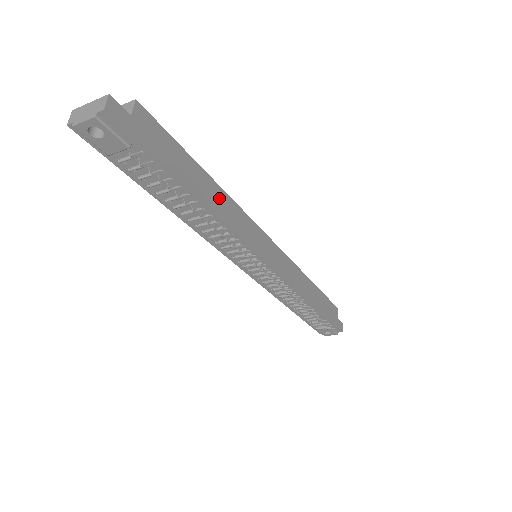
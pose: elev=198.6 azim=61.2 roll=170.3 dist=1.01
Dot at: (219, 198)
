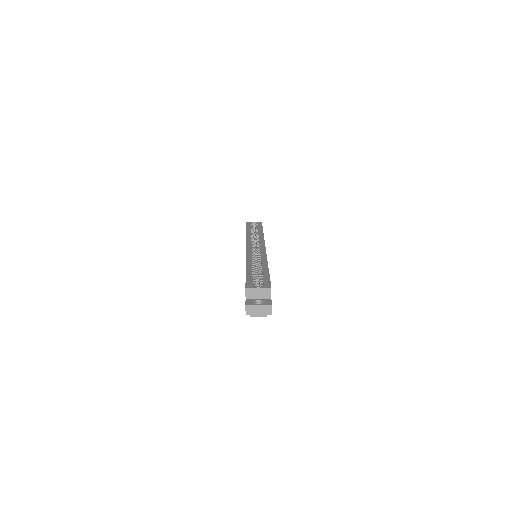
Dot at: occluded
